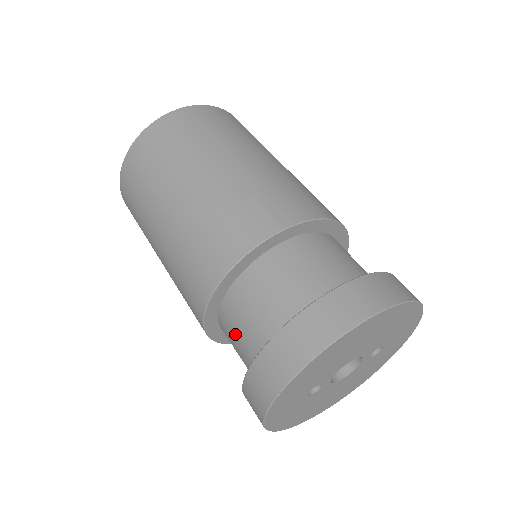
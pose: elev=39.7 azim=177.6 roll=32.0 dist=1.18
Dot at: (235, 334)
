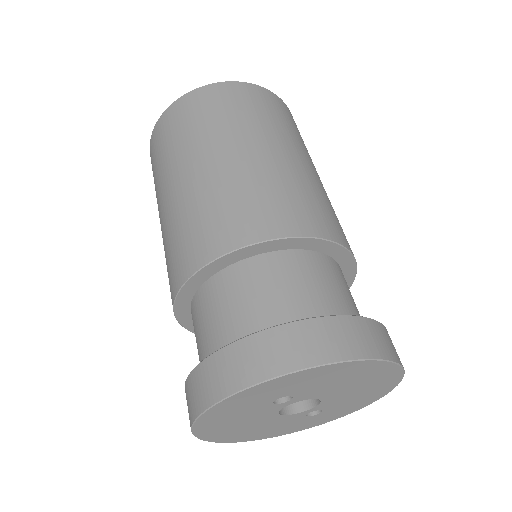
Dot at: (255, 290)
